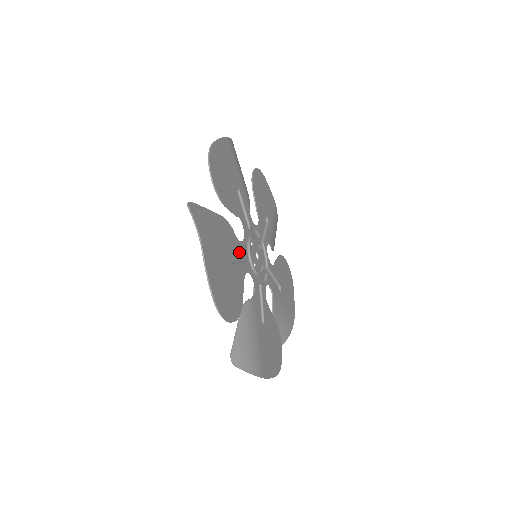
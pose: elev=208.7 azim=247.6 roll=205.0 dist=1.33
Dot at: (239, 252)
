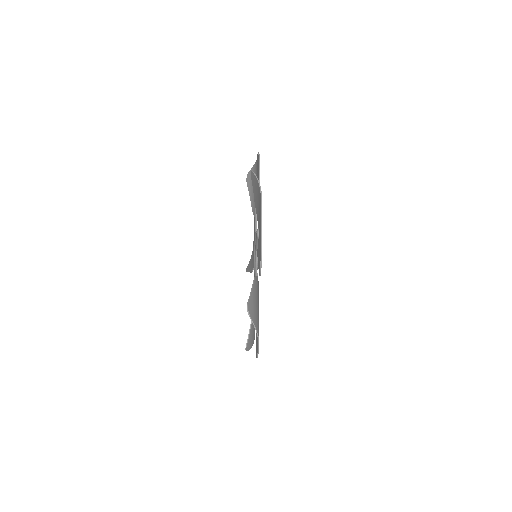
Dot at: occluded
